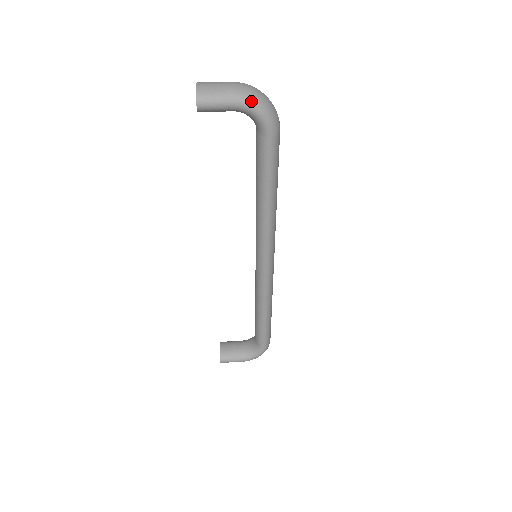
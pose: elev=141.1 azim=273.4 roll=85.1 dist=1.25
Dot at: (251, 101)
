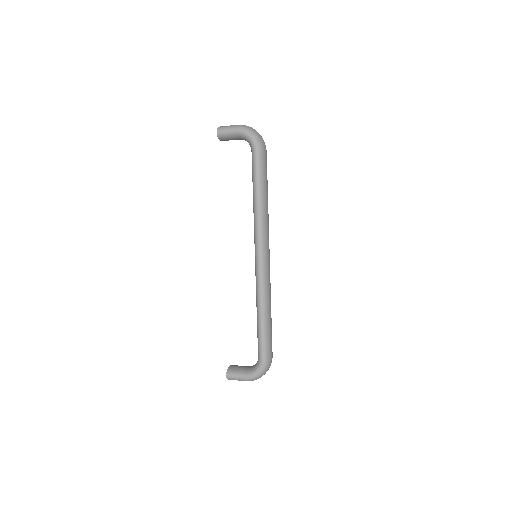
Dot at: (245, 128)
